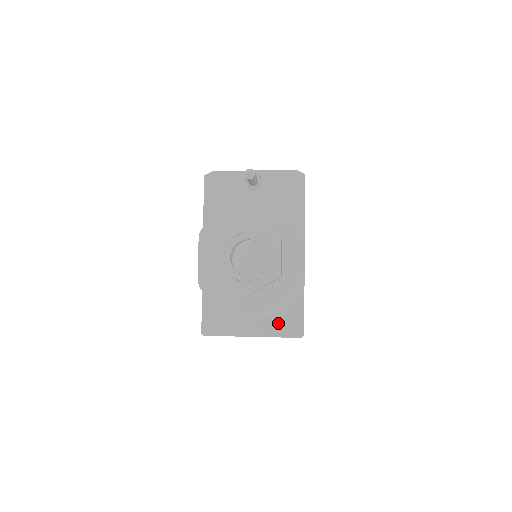
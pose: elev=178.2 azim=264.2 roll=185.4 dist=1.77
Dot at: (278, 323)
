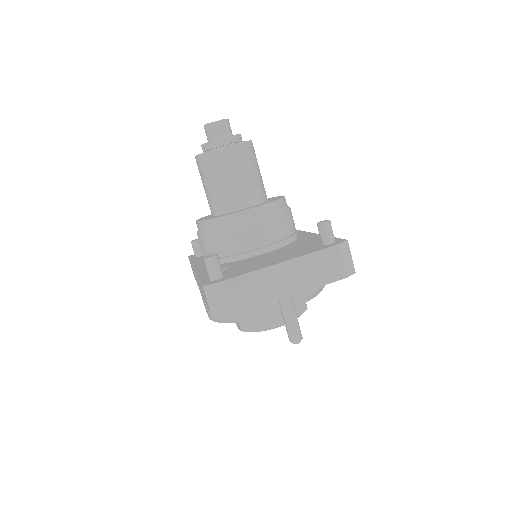
Dot at: occluded
